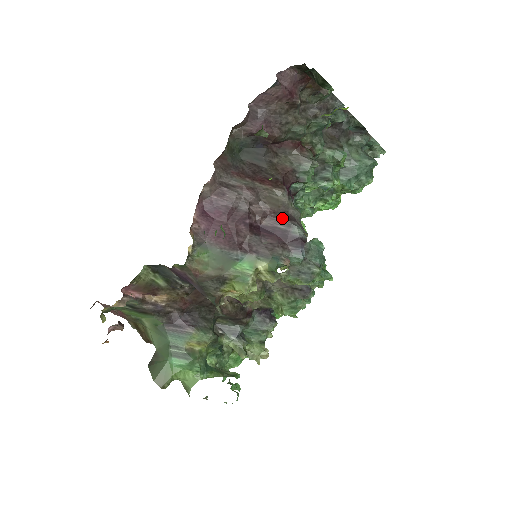
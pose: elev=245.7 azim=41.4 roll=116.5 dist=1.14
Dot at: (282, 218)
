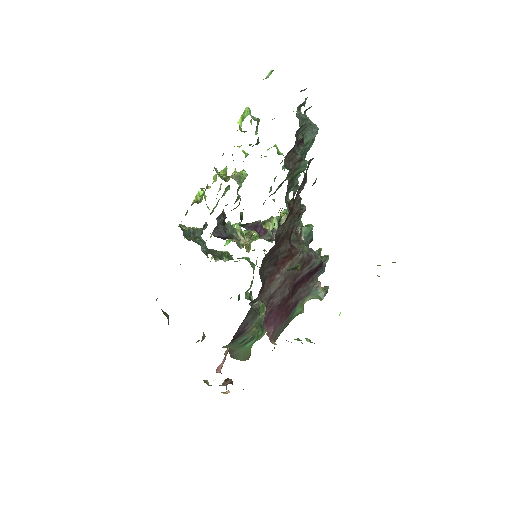
Dot at: (305, 267)
